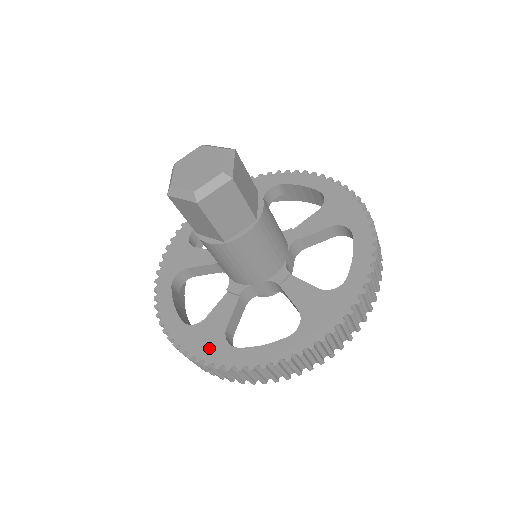
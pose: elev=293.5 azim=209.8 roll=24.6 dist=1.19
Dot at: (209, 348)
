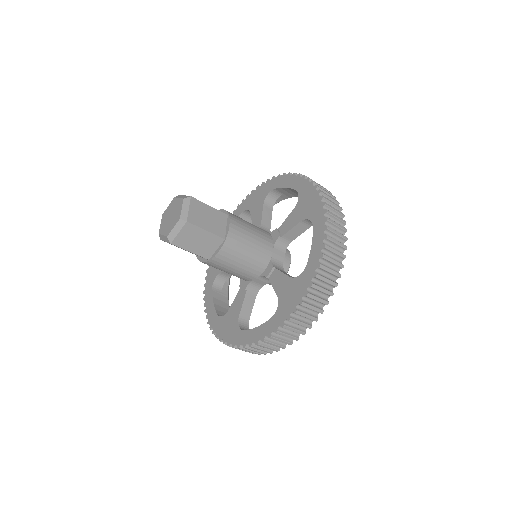
Dot at: (230, 333)
